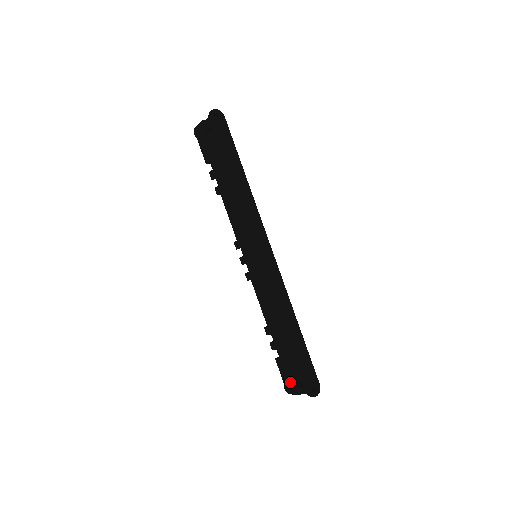
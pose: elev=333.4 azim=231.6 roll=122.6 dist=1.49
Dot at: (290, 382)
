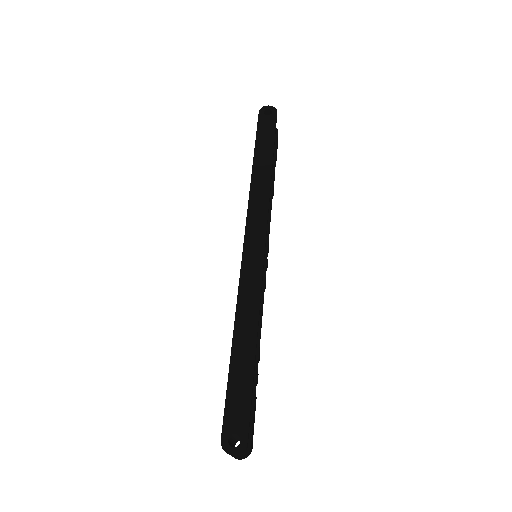
Dot at: occluded
